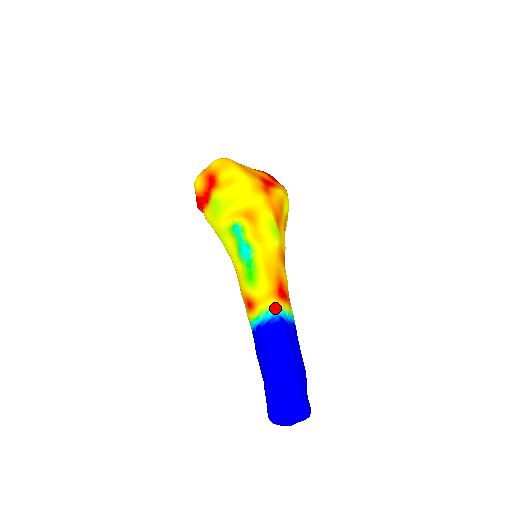
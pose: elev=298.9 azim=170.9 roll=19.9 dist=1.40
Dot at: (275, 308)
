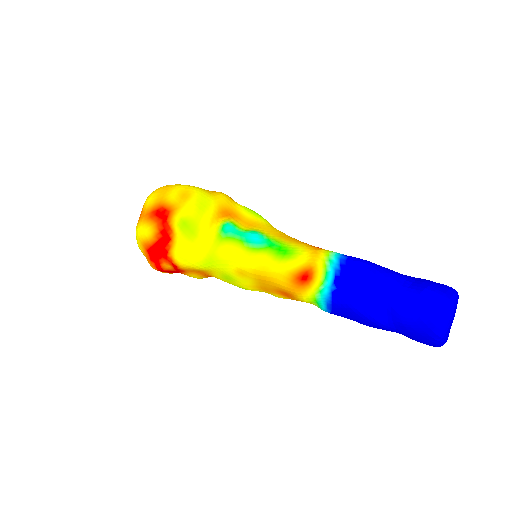
Dot at: (332, 253)
